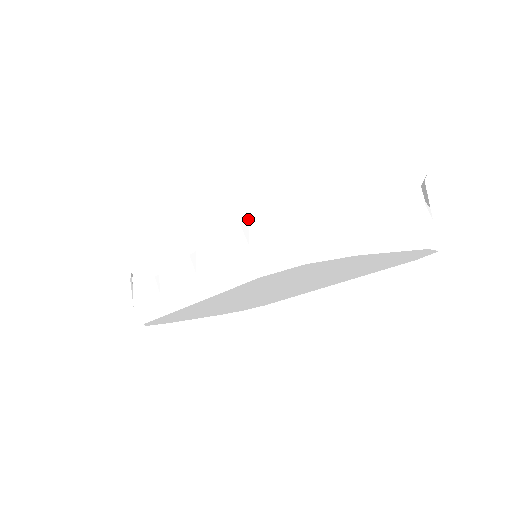
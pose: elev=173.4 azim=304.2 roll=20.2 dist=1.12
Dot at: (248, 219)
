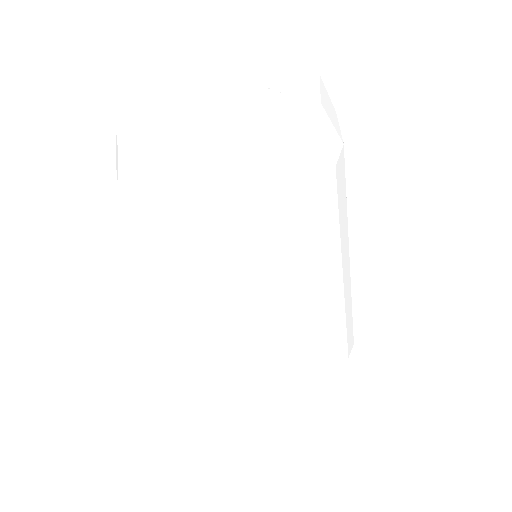
Dot at: occluded
